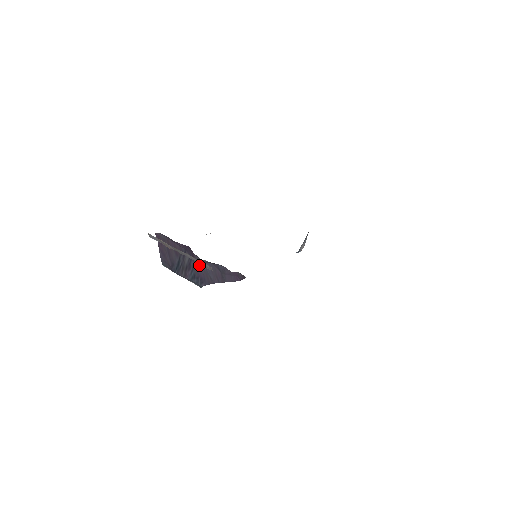
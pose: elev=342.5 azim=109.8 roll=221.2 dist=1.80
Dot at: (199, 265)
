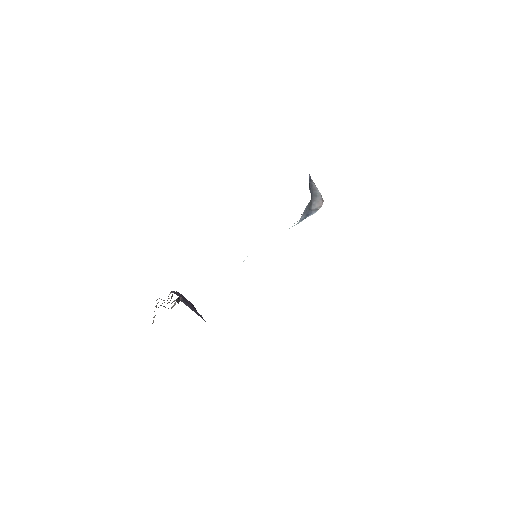
Dot at: occluded
